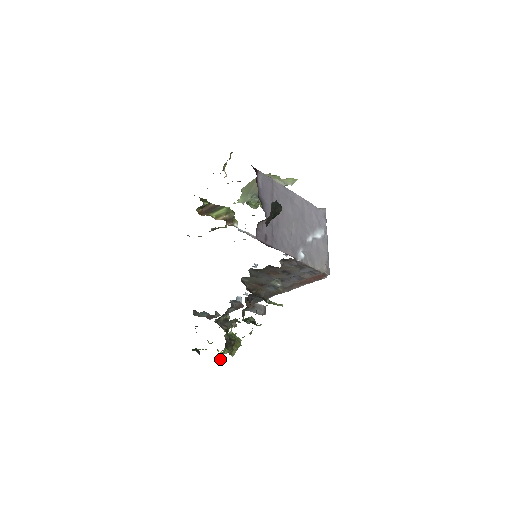
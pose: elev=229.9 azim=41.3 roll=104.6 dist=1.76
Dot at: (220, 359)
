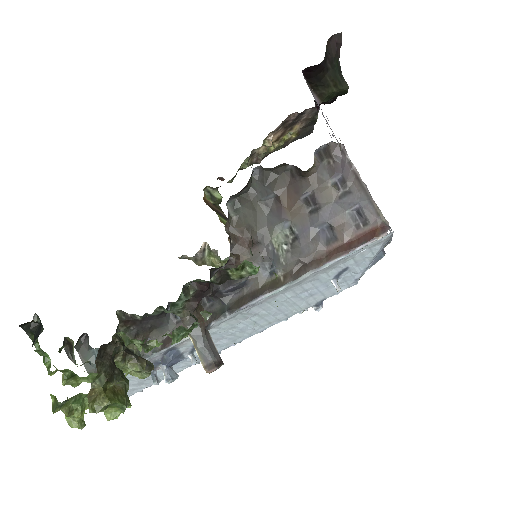
Dot at: (57, 408)
